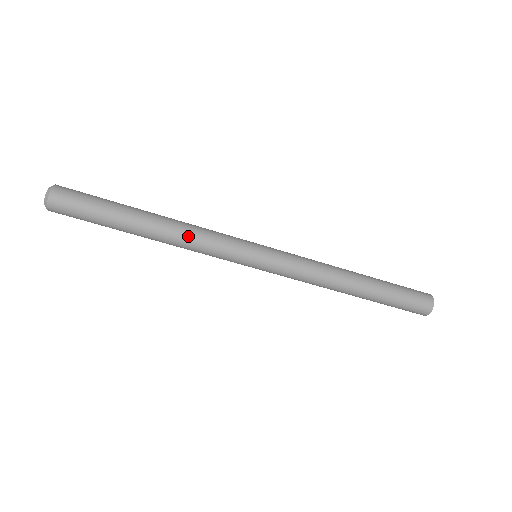
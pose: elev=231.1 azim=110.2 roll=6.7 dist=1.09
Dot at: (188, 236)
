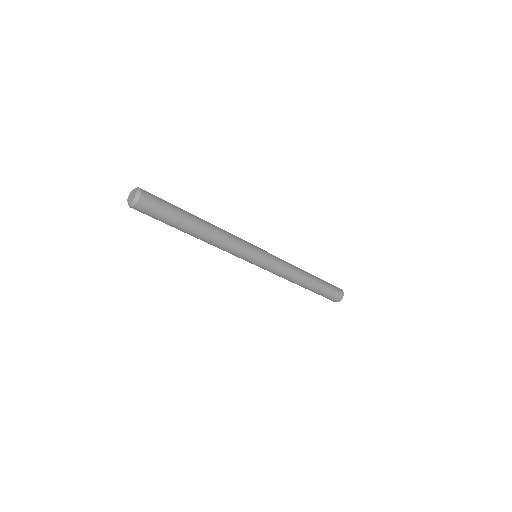
Dot at: (219, 245)
